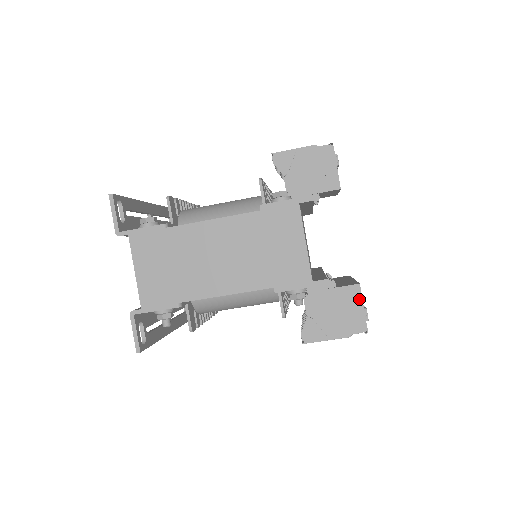
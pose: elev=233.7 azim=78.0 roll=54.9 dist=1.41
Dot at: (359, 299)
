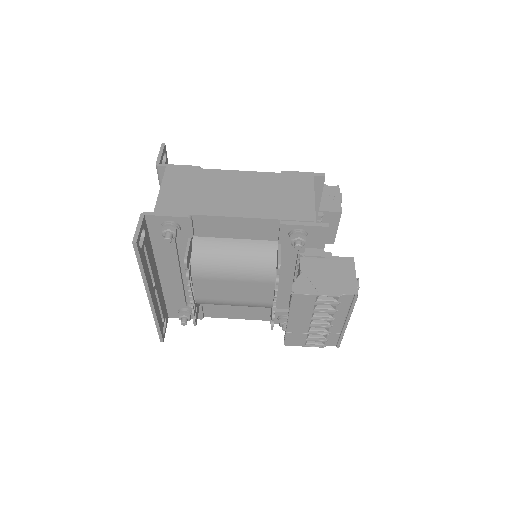
Dot at: (352, 268)
